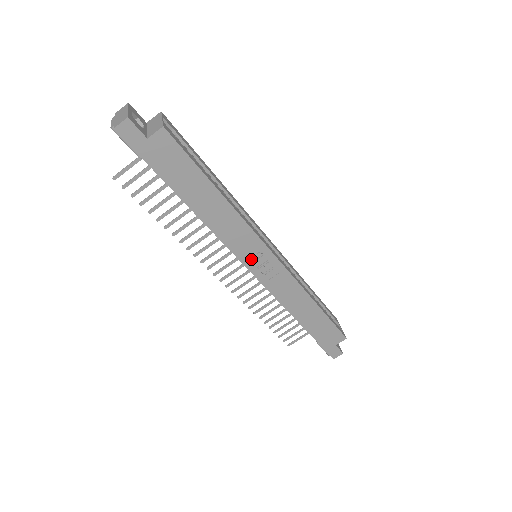
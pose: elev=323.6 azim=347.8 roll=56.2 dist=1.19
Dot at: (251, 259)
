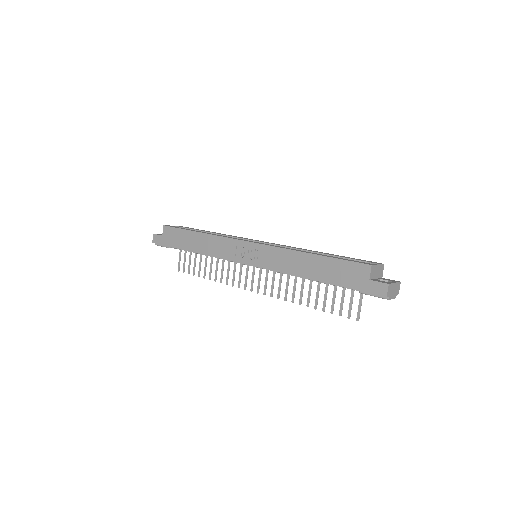
Dot at: (239, 256)
